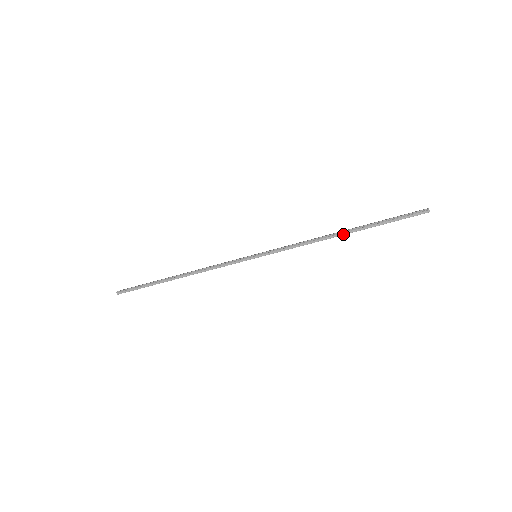
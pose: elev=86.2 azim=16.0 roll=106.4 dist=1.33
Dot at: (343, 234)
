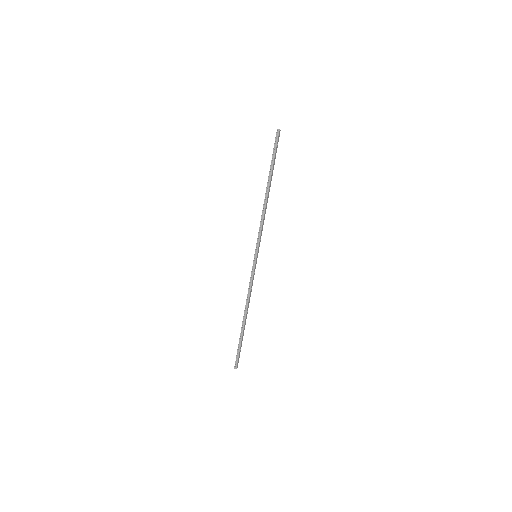
Dot at: (268, 191)
